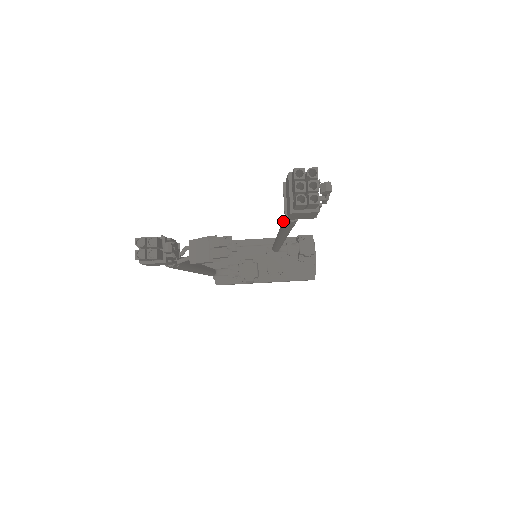
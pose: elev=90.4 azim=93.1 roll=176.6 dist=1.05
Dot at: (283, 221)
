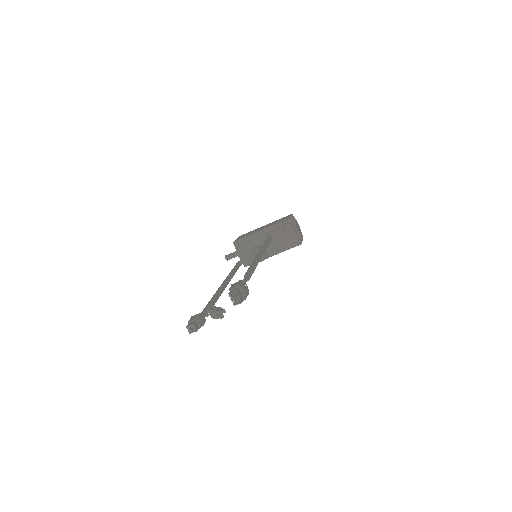
Dot at: occluded
